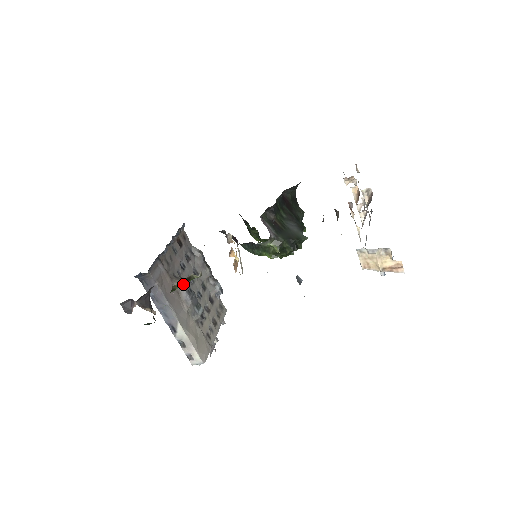
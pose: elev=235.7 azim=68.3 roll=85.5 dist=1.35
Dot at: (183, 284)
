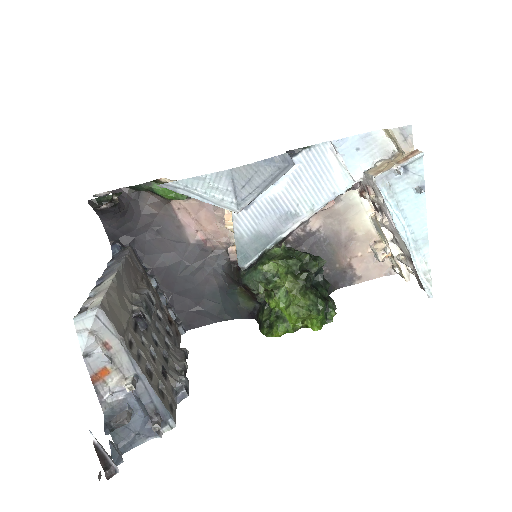
Dot at: occluded
